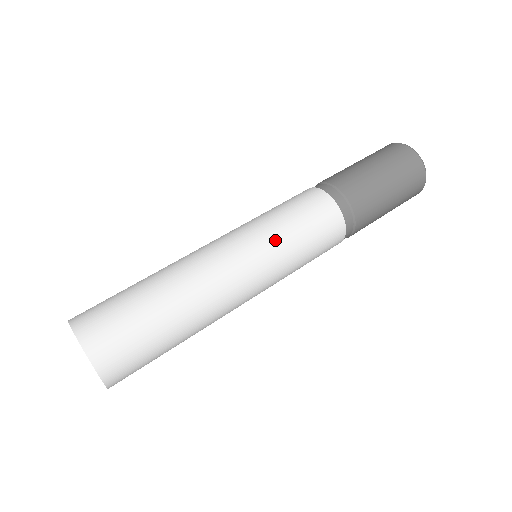
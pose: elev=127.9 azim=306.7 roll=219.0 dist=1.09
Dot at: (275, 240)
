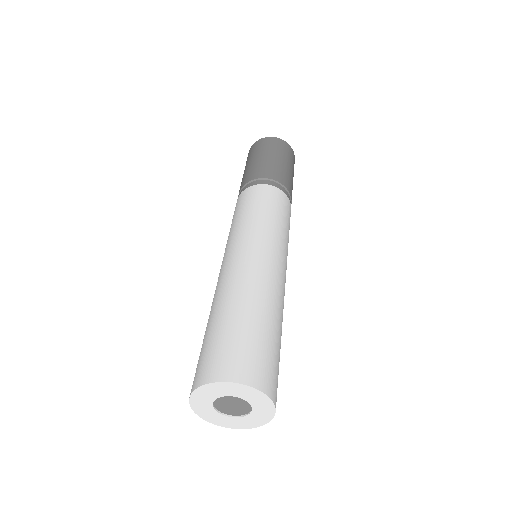
Dot at: (275, 230)
